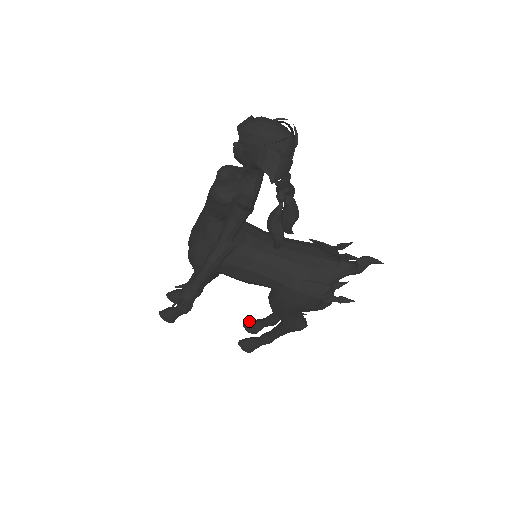
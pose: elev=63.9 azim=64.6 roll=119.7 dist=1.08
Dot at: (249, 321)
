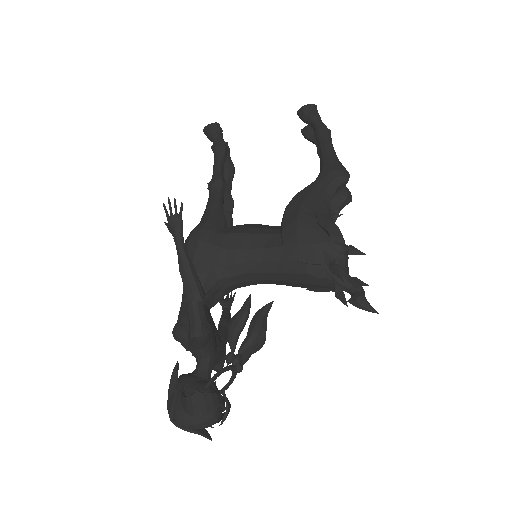
Dot at: (301, 118)
